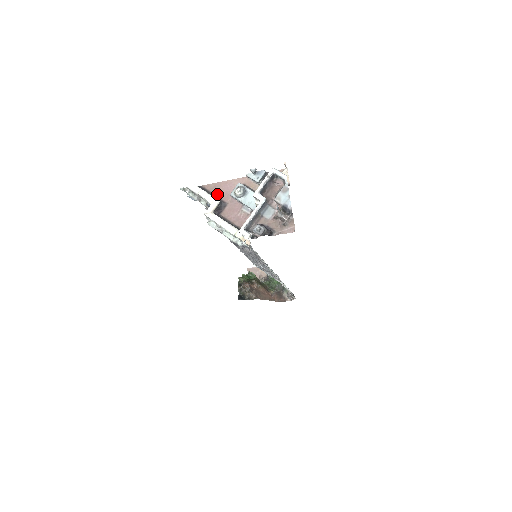
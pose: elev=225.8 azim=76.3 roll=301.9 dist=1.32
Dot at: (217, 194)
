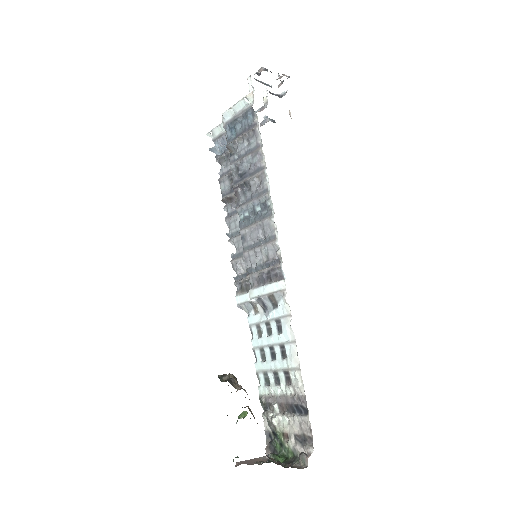
Dot at: occluded
